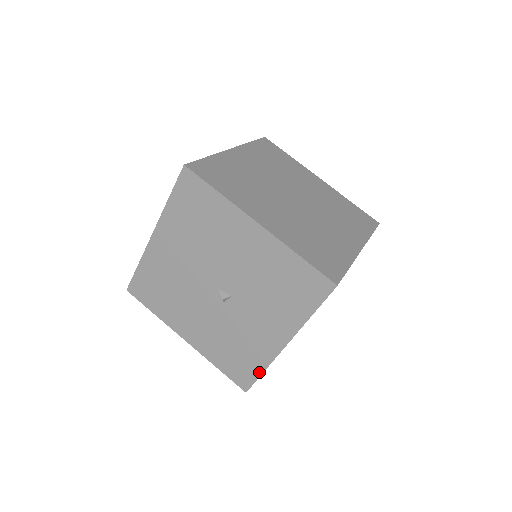
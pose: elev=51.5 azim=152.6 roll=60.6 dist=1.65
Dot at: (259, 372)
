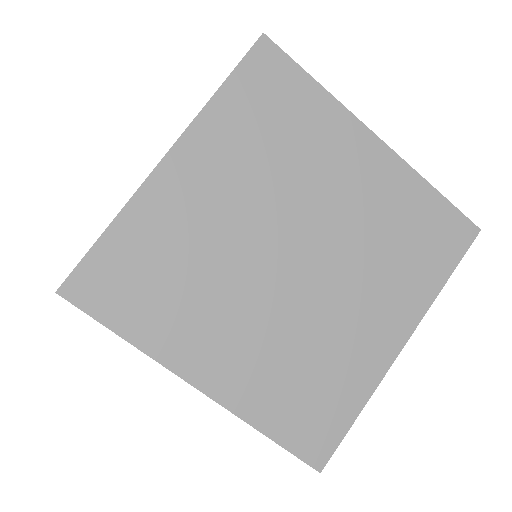
Dot at: occluded
